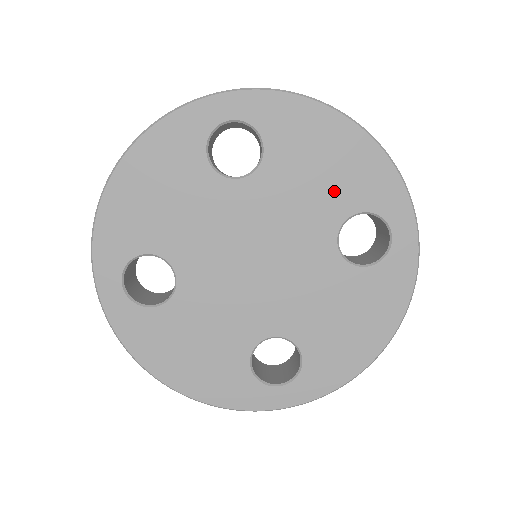
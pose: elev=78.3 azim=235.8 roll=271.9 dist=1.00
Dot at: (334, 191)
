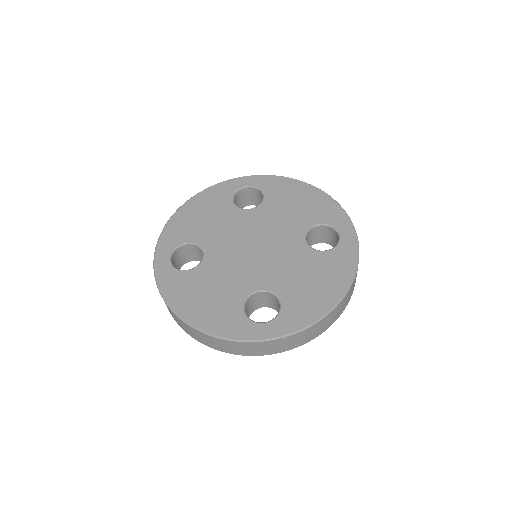
Dot at: (303, 214)
